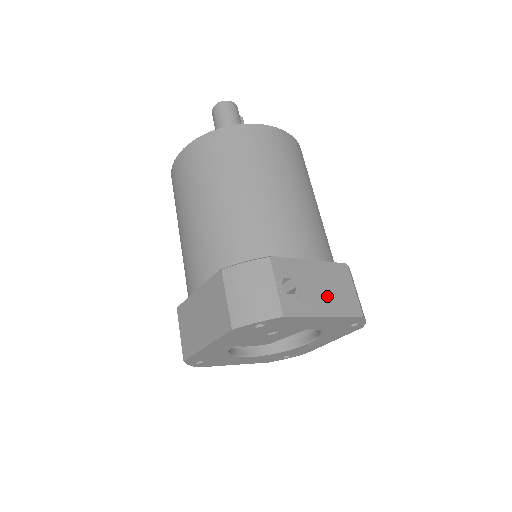
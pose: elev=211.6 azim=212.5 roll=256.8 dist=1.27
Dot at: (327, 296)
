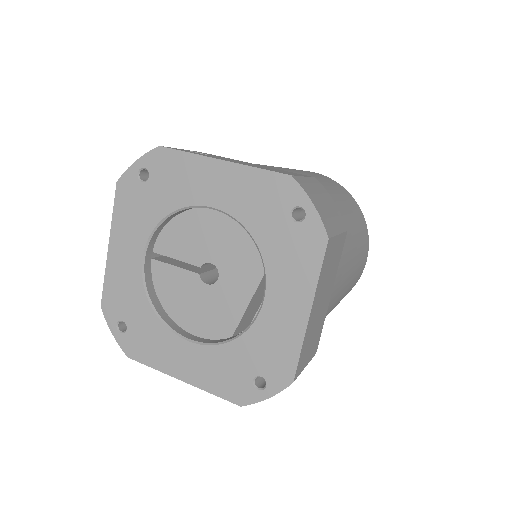
Dot at: occluded
